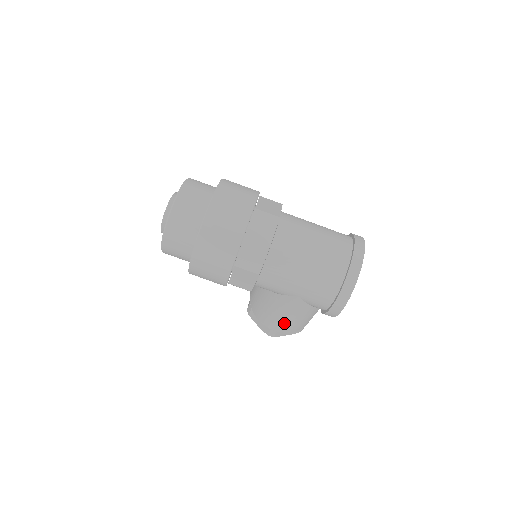
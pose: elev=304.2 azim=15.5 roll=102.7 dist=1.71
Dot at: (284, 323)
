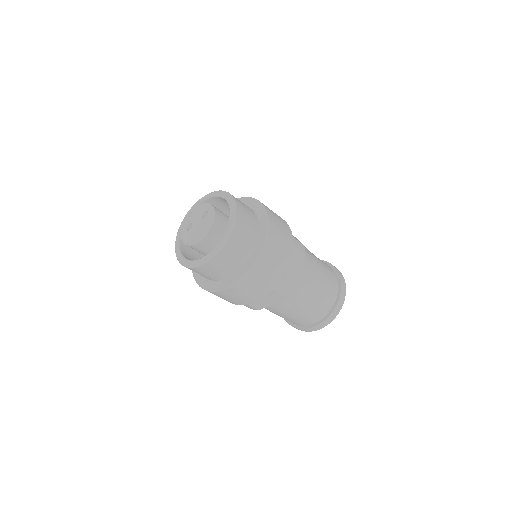
Dot at: occluded
